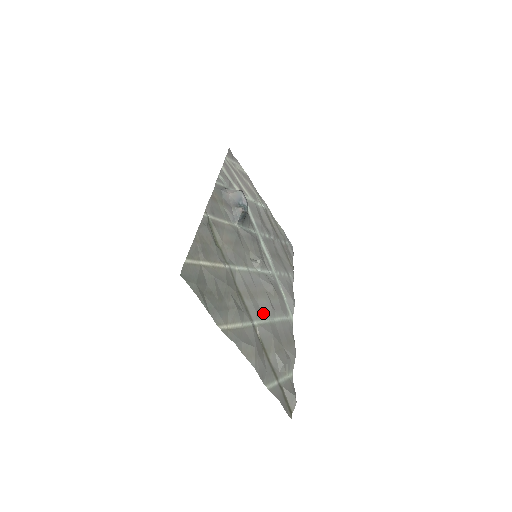
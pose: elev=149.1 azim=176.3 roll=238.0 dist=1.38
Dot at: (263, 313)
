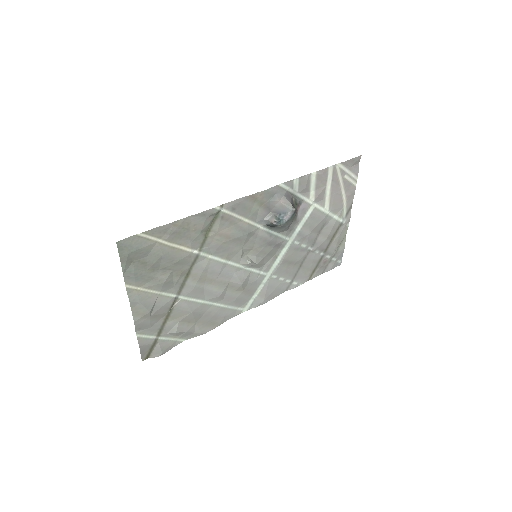
Dot at: (203, 295)
